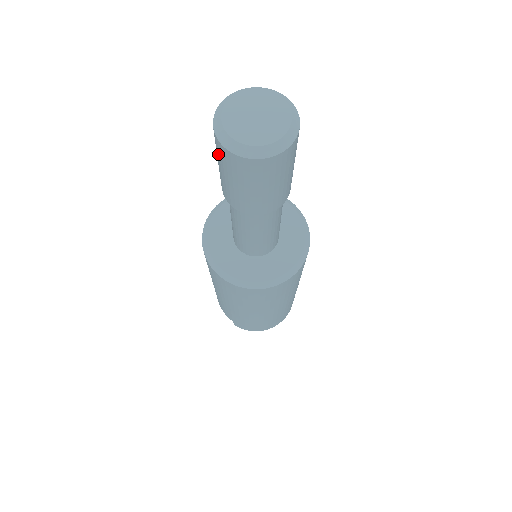
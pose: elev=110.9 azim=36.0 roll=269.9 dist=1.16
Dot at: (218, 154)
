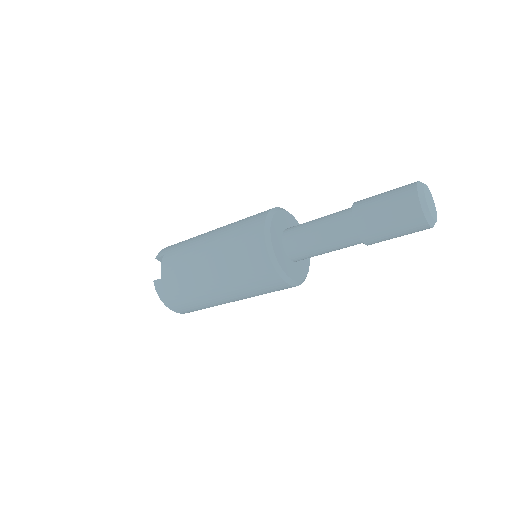
Dot at: (399, 195)
